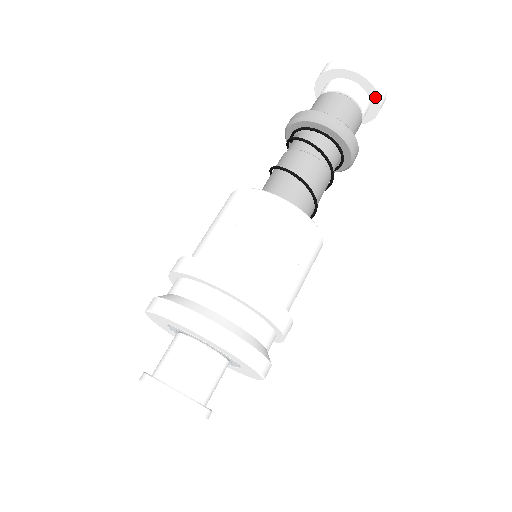
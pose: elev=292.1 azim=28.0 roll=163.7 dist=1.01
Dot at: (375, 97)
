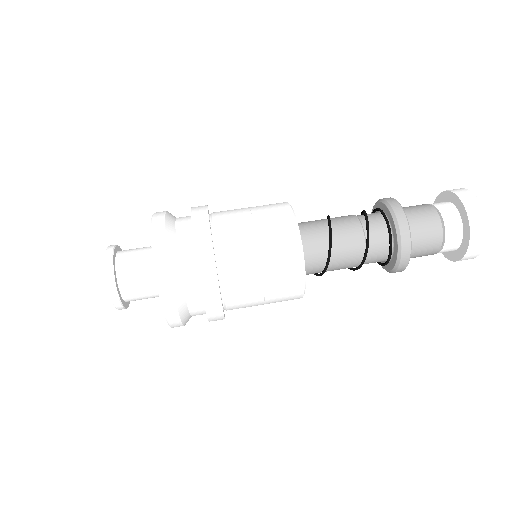
Dot at: (466, 222)
